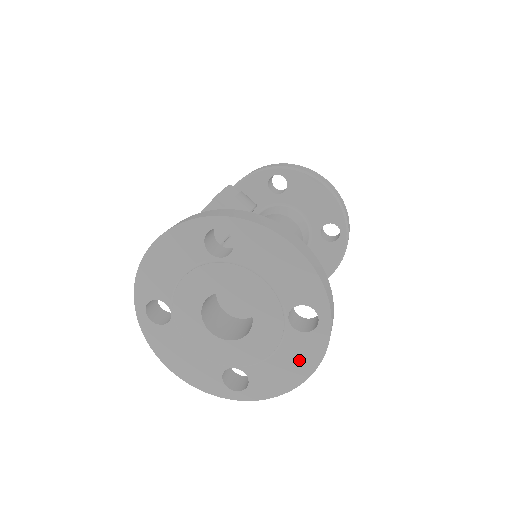
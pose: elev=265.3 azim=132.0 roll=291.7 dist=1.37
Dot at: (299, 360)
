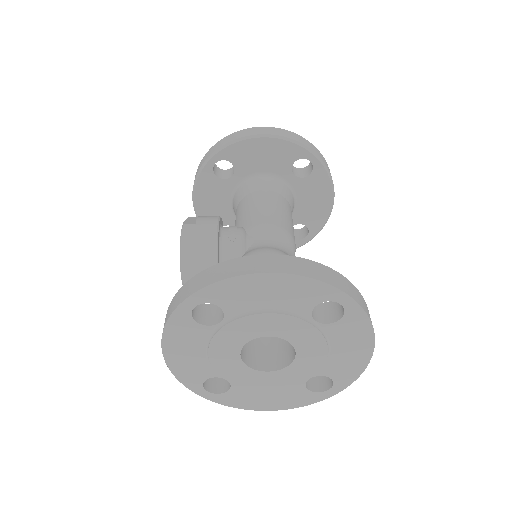
Dot at: (354, 340)
